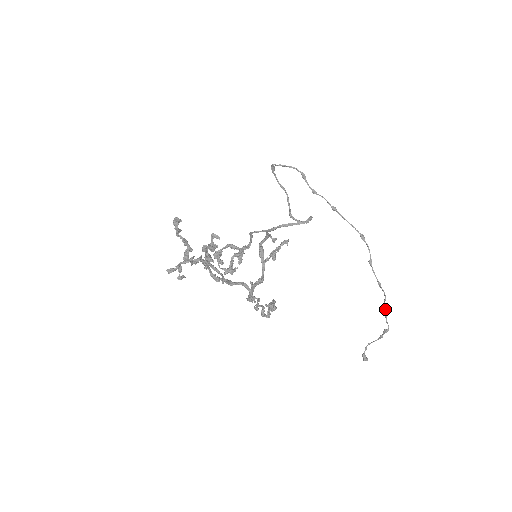
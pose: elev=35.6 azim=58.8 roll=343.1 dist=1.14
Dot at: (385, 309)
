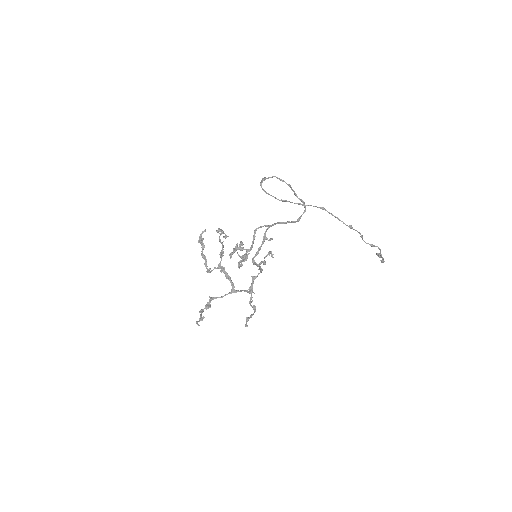
Dot at: (379, 256)
